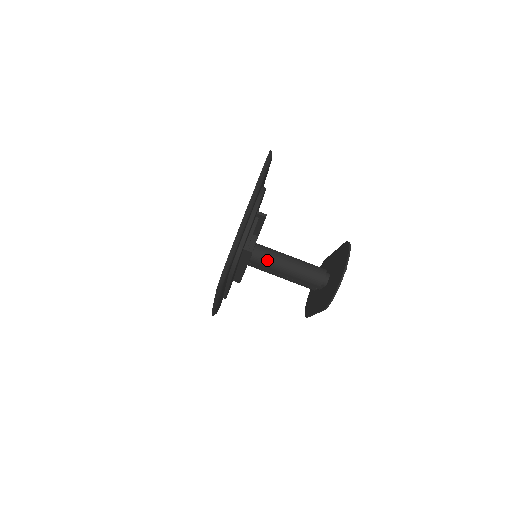
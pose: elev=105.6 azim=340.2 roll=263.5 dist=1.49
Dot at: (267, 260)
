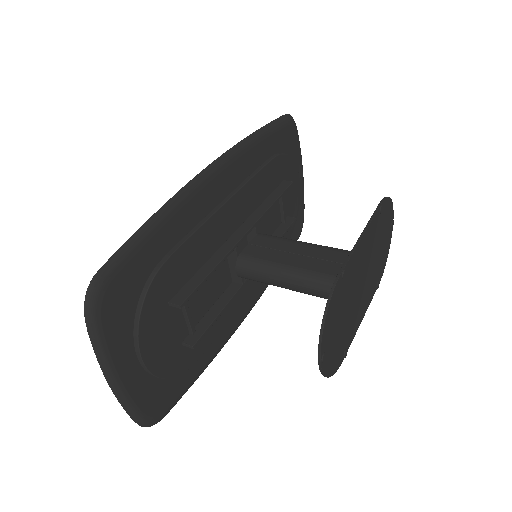
Dot at: (258, 281)
